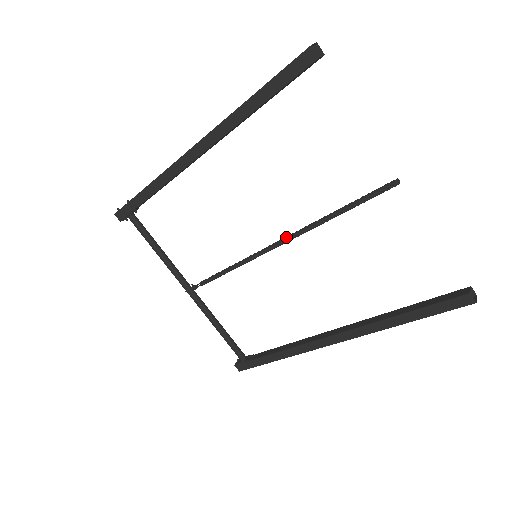
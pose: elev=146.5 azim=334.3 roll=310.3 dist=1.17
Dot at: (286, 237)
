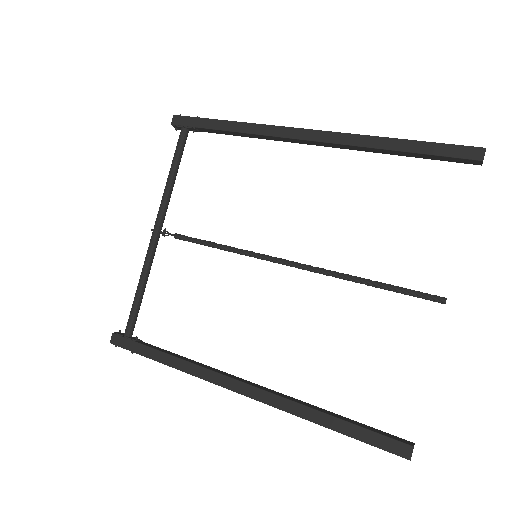
Dot at: occluded
